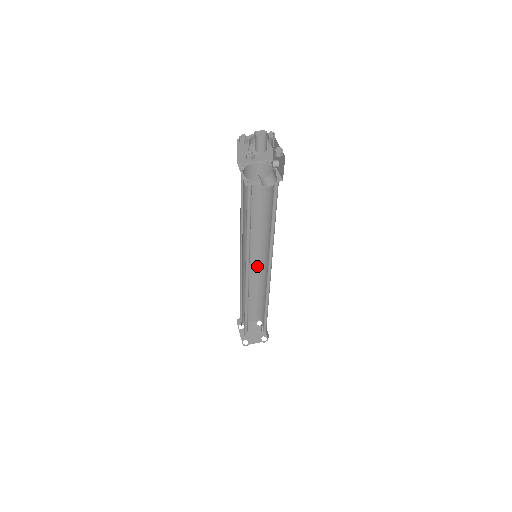
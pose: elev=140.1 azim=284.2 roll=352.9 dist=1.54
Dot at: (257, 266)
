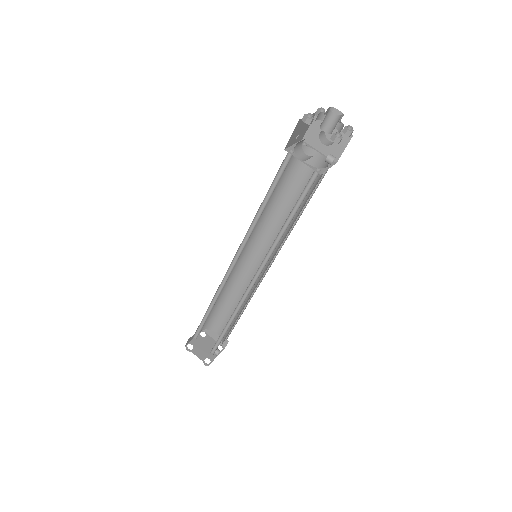
Dot at: occluded
